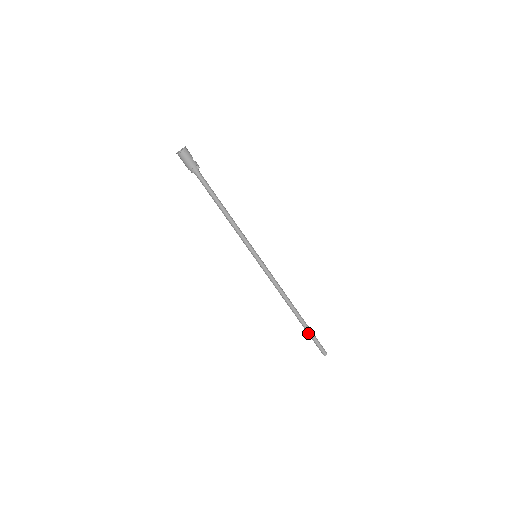
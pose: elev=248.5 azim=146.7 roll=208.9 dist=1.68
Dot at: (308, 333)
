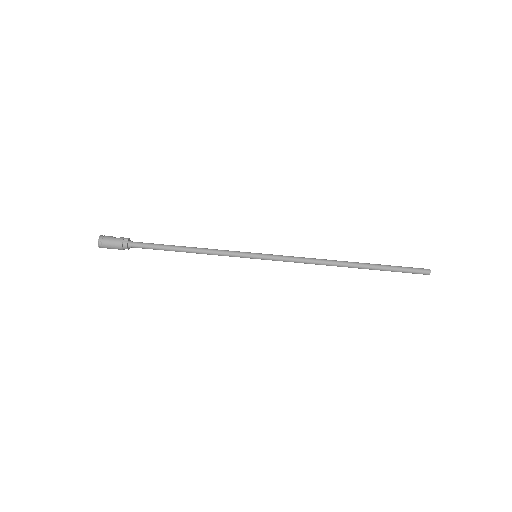
Dot at: occluded
